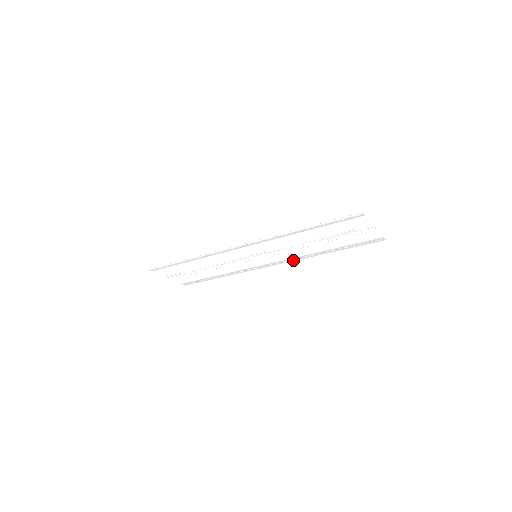
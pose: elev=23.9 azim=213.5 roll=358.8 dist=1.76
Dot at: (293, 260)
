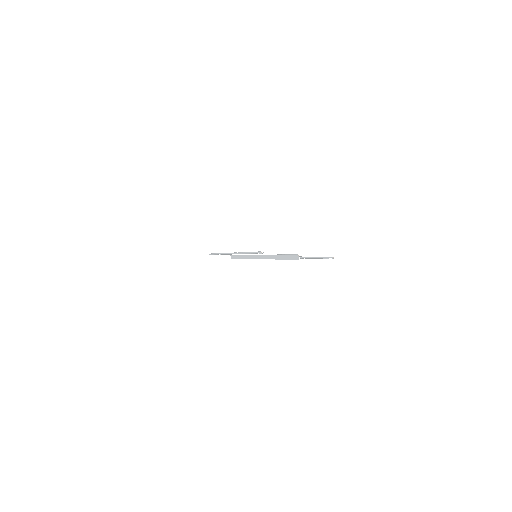
Dot at: occluded
